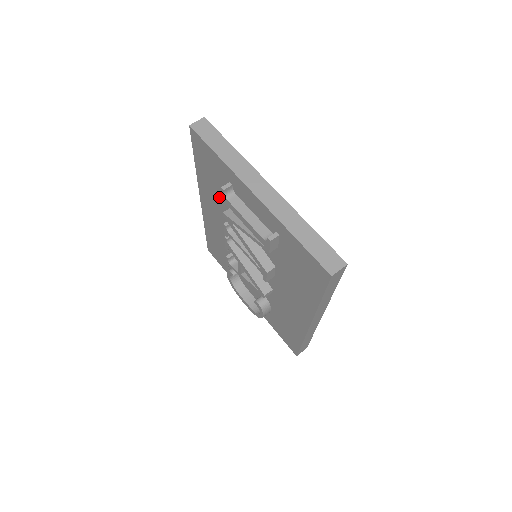
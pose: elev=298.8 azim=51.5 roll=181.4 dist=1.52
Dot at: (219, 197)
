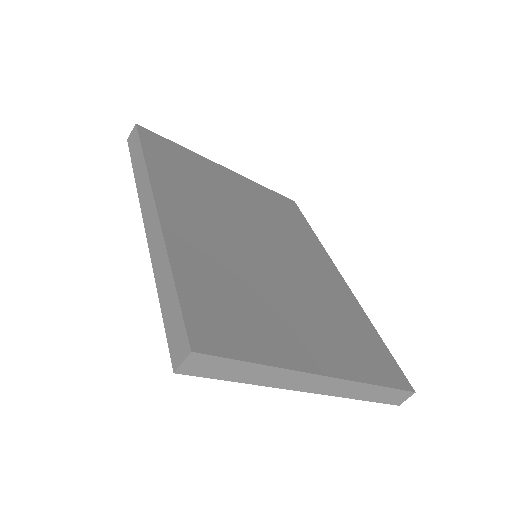
Dot at: occluded
